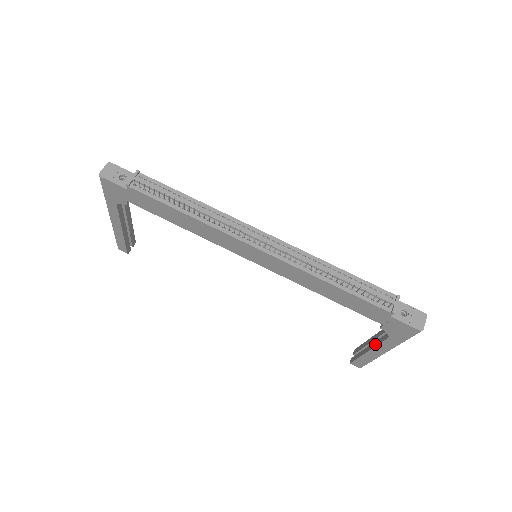
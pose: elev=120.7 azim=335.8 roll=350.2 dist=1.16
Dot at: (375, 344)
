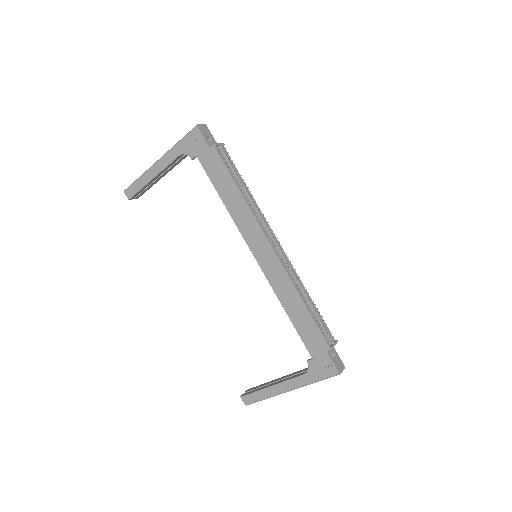
Dot at: (285, 380)
